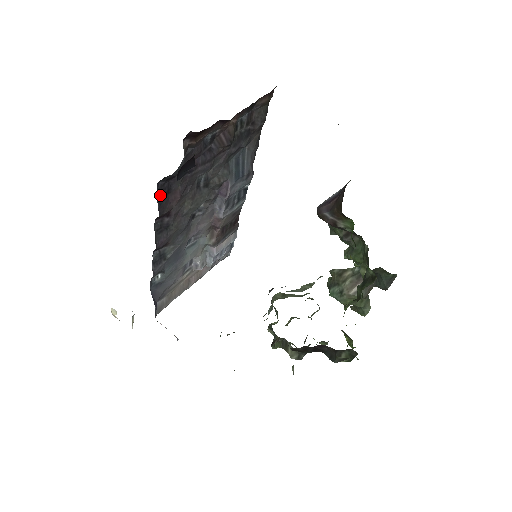
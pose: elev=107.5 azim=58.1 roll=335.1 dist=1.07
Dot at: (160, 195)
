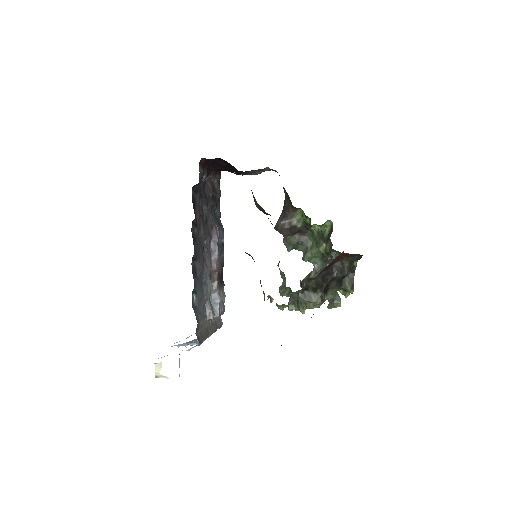
Dot at: occluded
